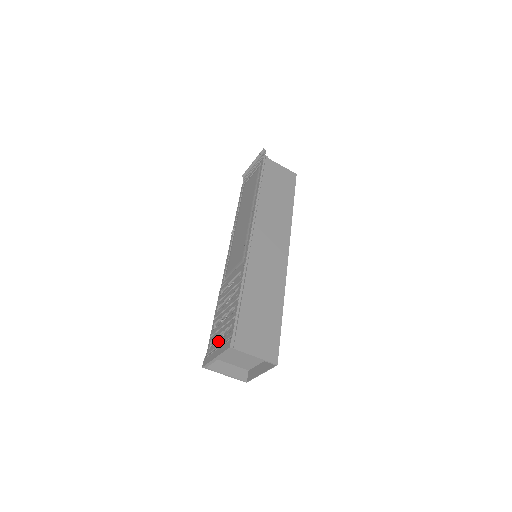
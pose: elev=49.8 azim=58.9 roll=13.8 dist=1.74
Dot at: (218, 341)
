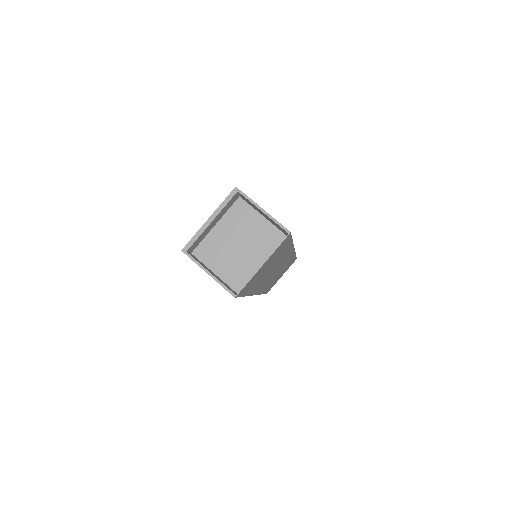
Dot at: occluded
